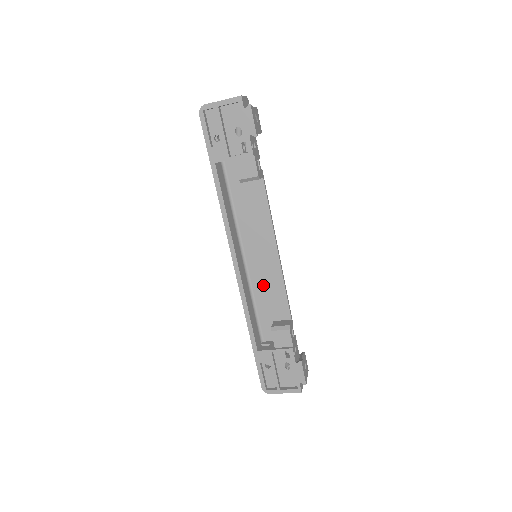
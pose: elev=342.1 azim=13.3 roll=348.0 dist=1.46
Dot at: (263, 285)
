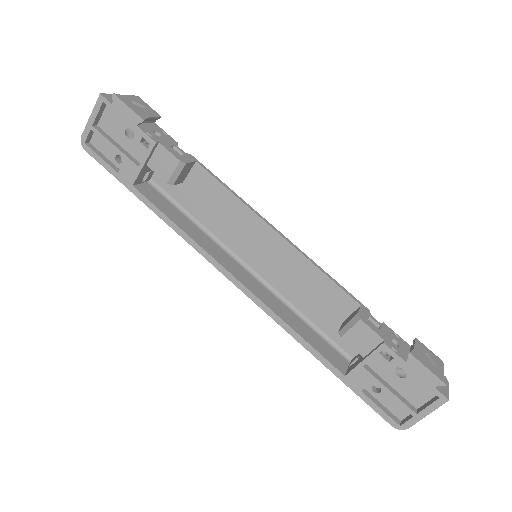
Dot at: (294, 286)
